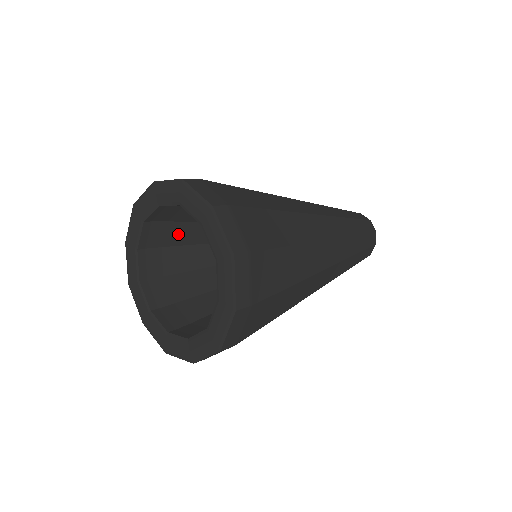
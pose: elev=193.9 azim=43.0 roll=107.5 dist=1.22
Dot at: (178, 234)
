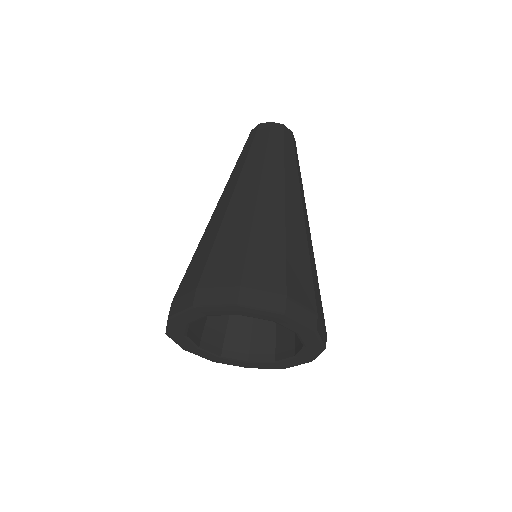
Dot at: occluded
